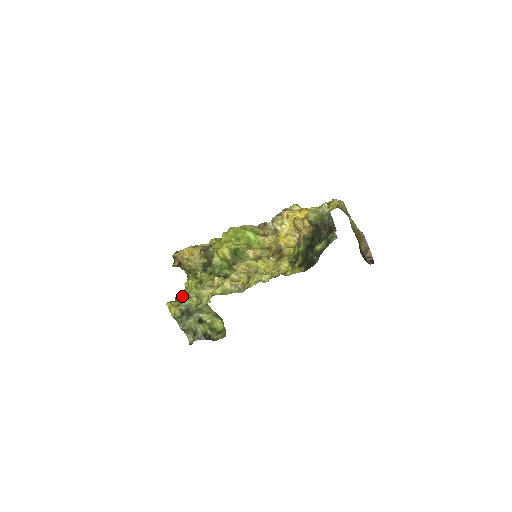
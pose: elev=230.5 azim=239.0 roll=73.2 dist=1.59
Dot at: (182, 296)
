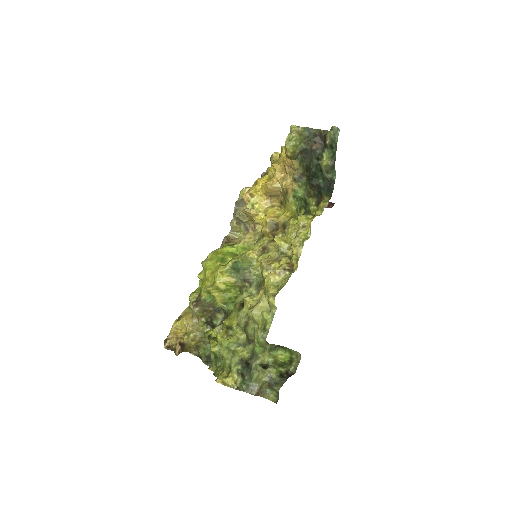
Dot at: (225, 358)
